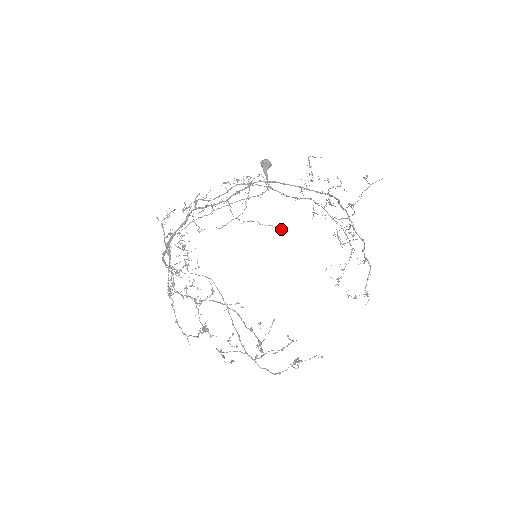
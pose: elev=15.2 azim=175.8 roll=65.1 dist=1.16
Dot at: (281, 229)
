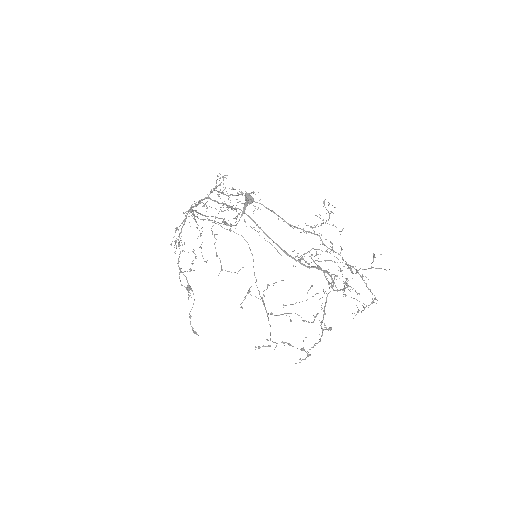
Dot at: (277, 250)
